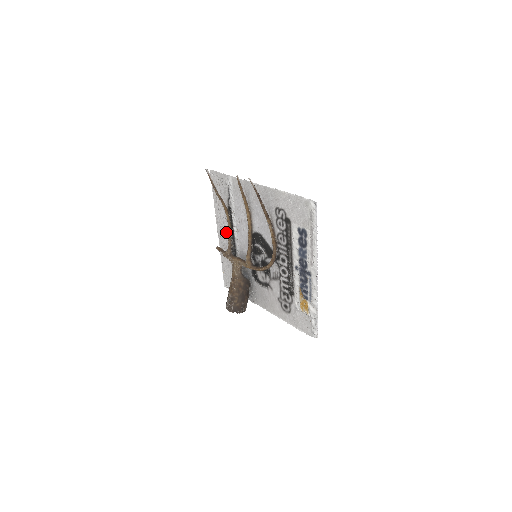
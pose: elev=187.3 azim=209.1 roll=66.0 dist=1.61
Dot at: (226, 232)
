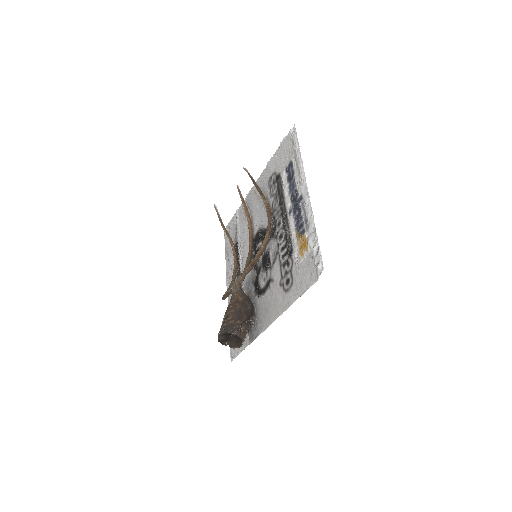
Dot at: occluded
